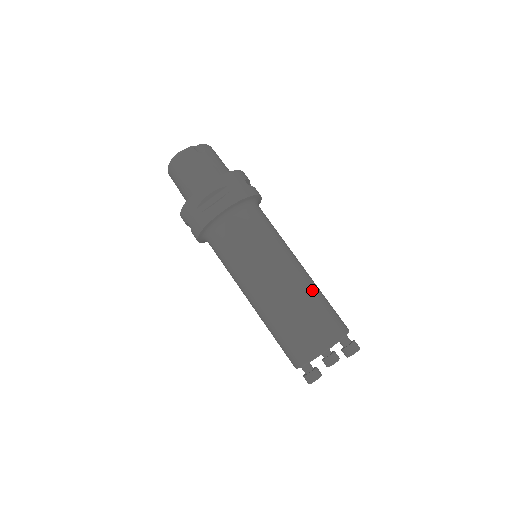
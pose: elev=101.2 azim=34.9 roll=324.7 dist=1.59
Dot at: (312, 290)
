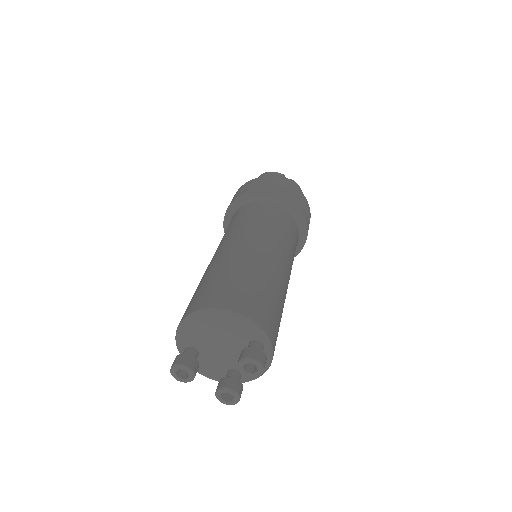
Dot at: (267, 273)
